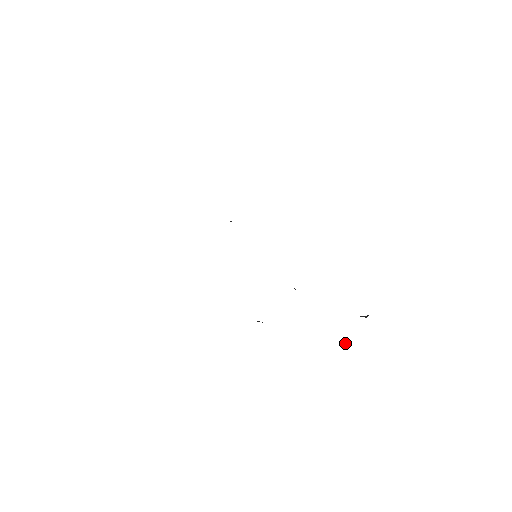
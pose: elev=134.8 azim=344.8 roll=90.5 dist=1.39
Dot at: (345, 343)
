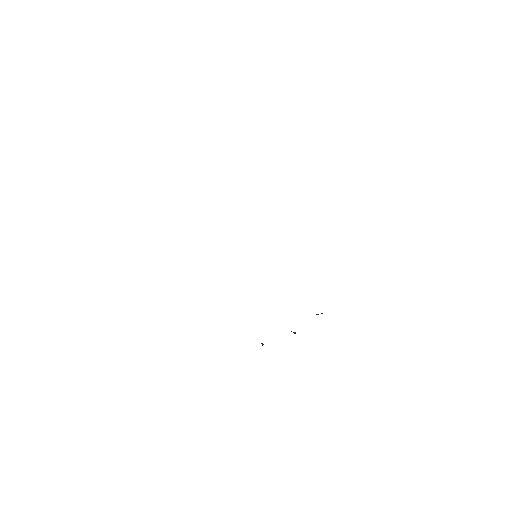
Dot at: occluded
